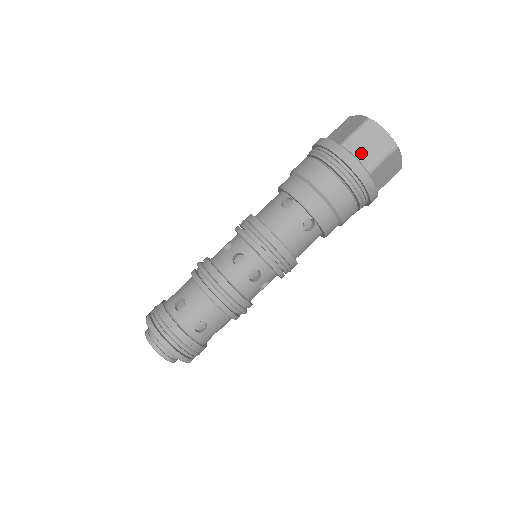
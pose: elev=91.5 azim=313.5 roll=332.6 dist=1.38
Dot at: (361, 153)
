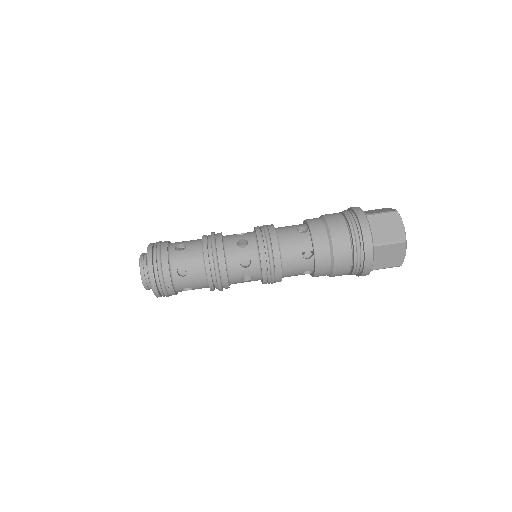
Dot at: (377, 229)
